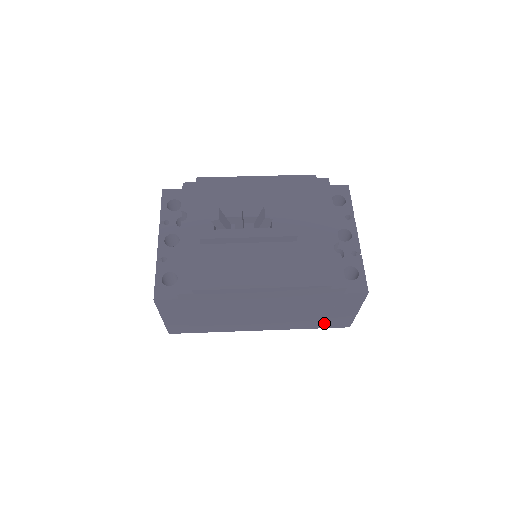
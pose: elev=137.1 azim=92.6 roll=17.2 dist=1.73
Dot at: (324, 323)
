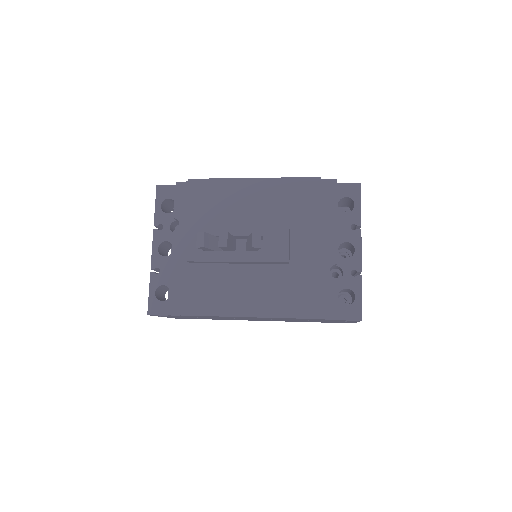
Dot at: occluded
